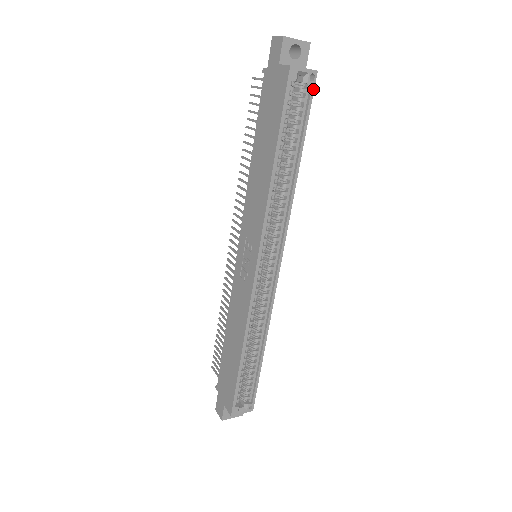
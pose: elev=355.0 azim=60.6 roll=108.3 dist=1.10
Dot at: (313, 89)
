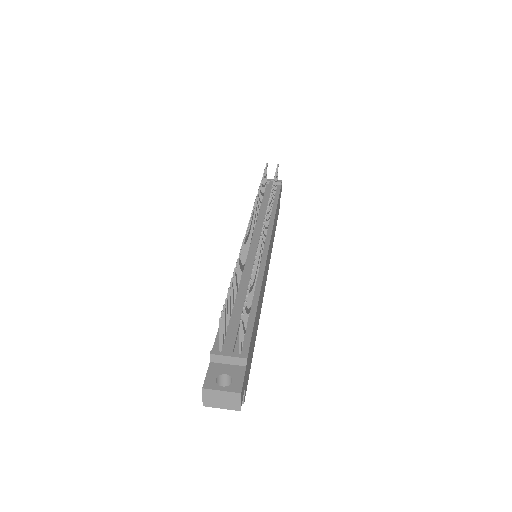
Dot at: occluded
